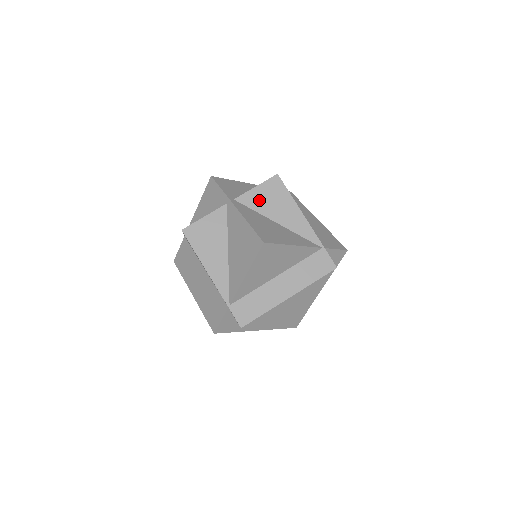
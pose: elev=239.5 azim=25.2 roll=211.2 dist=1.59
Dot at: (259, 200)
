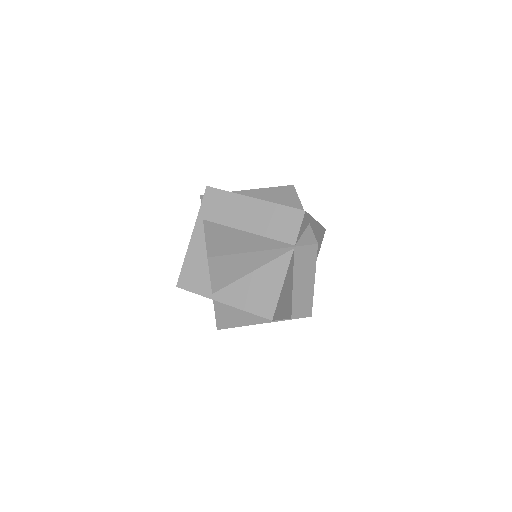
Dot at: (223, 278)
